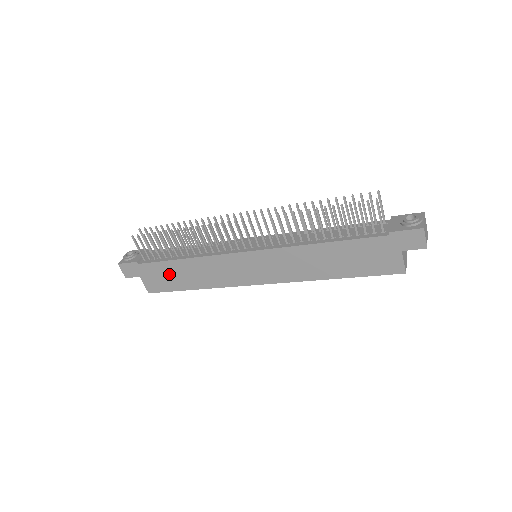
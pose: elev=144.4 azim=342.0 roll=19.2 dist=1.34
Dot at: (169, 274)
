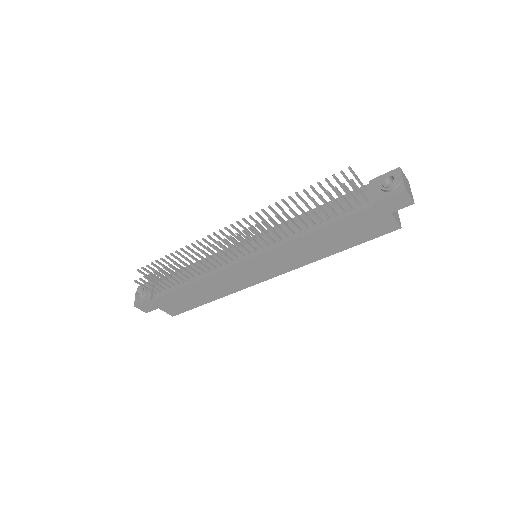
Dot at: (184, 298)
